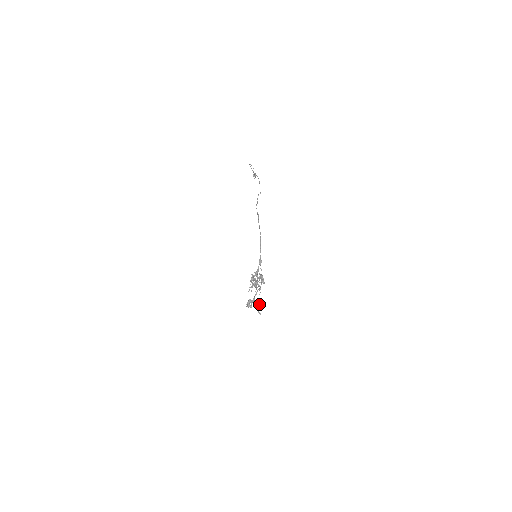
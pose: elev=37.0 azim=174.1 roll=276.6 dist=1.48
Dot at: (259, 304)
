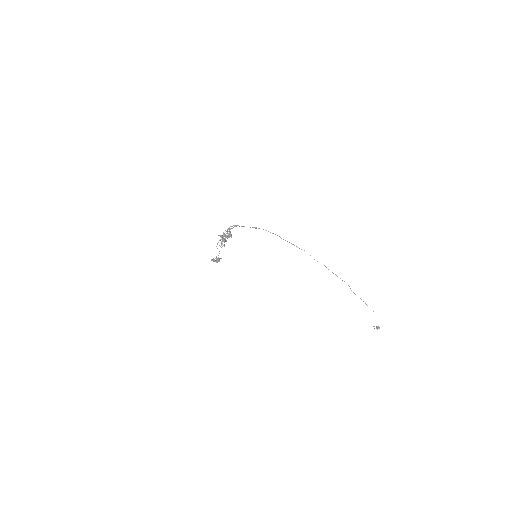
Dot at: (218, 258)
